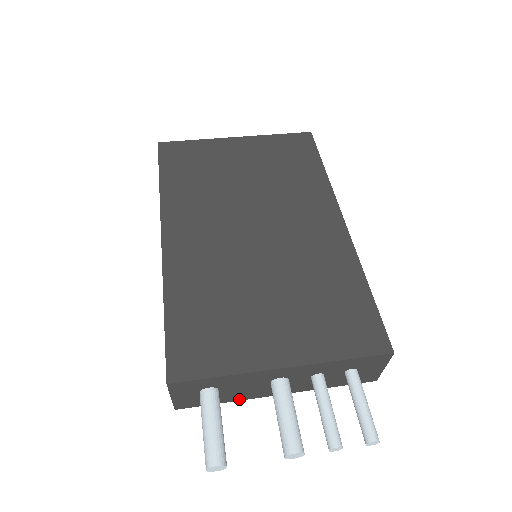
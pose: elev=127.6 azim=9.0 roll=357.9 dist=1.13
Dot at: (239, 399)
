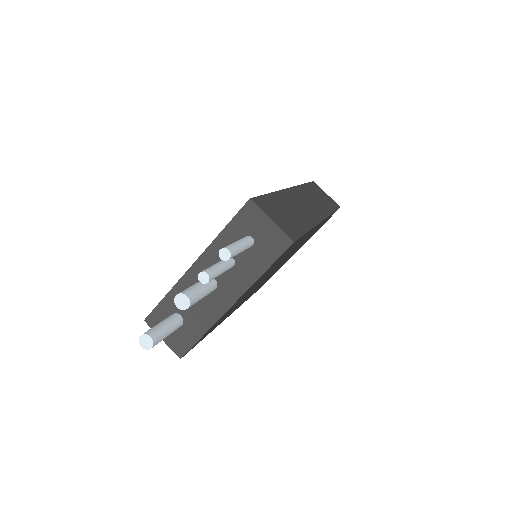
Dot at: (210, 325)
